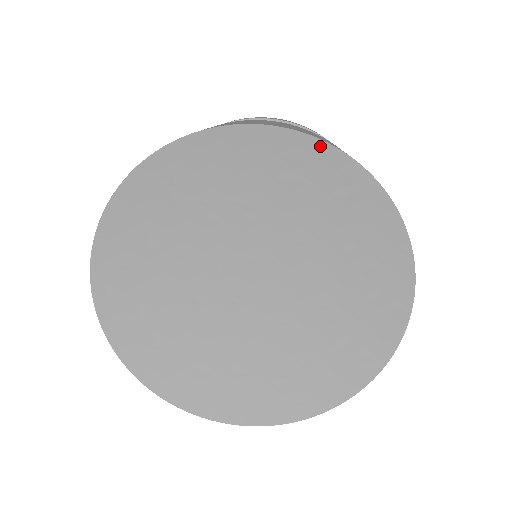
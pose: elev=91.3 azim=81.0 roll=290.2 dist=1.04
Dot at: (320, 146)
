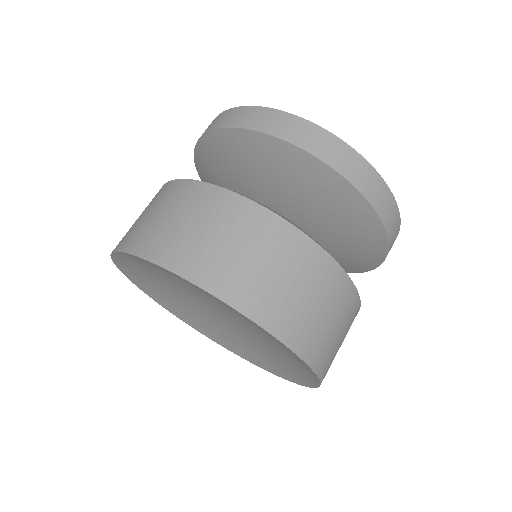
Dot at: (313, 373)
